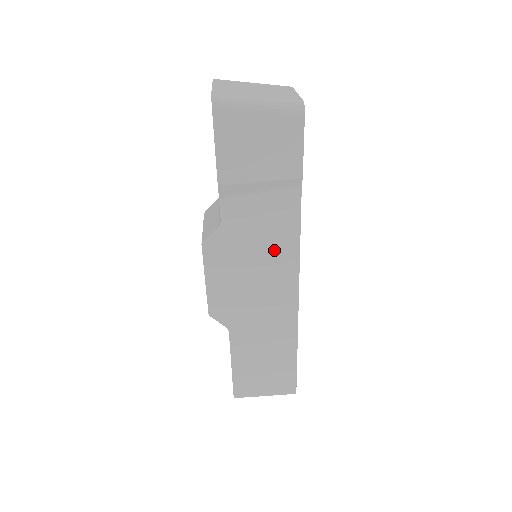
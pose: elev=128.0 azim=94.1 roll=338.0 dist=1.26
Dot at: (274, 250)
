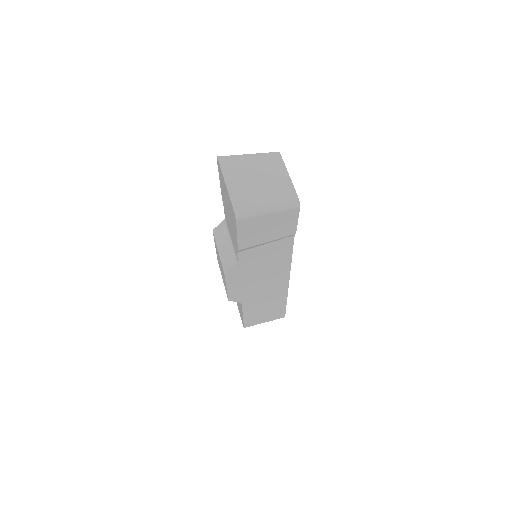
Dot at: (274, 265)
